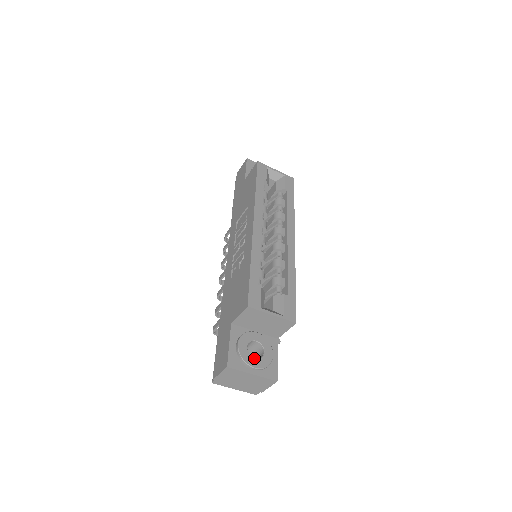
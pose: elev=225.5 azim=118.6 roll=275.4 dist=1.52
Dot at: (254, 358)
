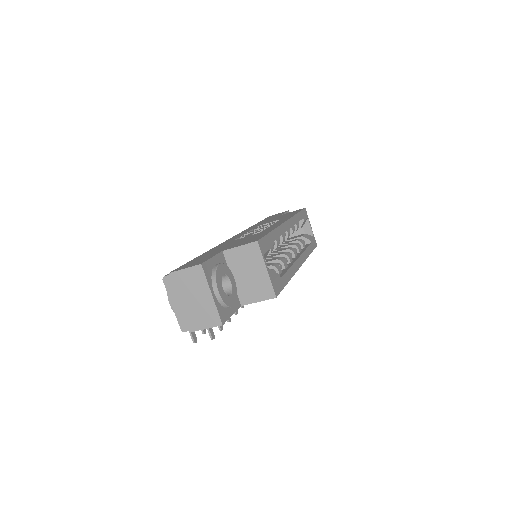
Dot at: (222, 287)
